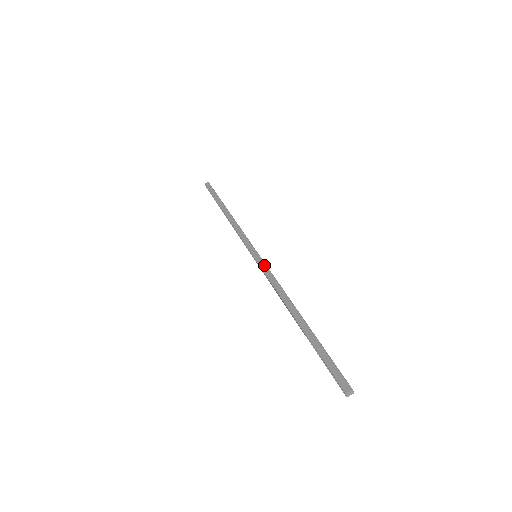
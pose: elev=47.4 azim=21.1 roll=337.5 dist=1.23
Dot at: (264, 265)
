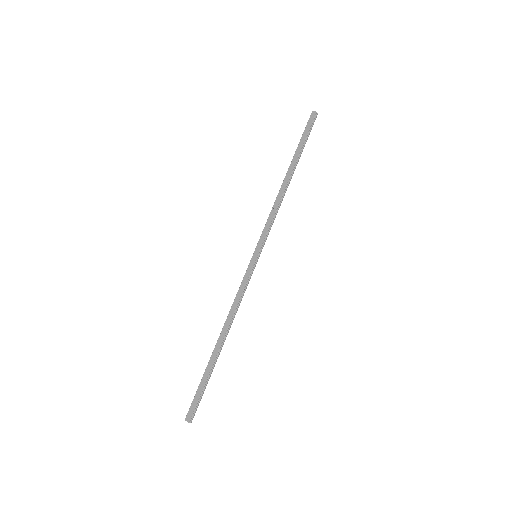
Dot at: (248, 274)
